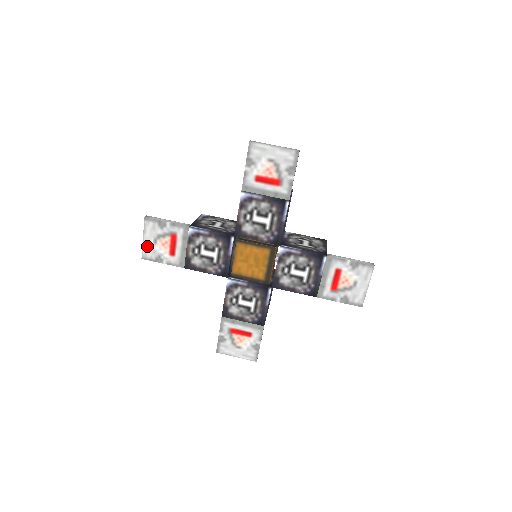
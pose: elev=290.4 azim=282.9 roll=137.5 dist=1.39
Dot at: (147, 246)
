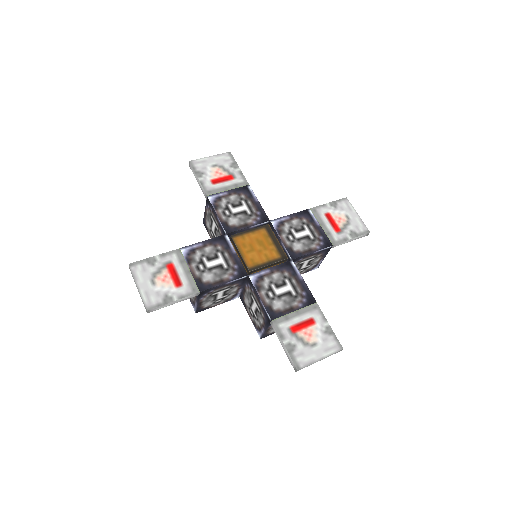
Dot at: (146, 292)
